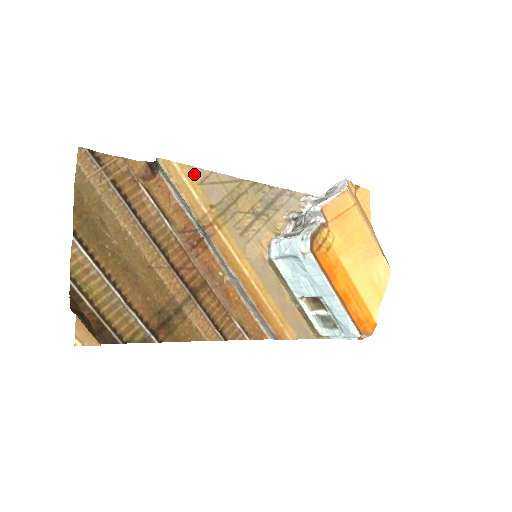
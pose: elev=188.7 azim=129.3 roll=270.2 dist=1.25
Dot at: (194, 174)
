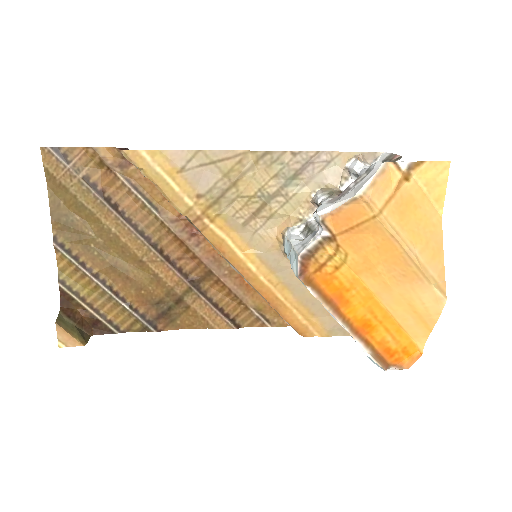
Dot at: (171, 160)
